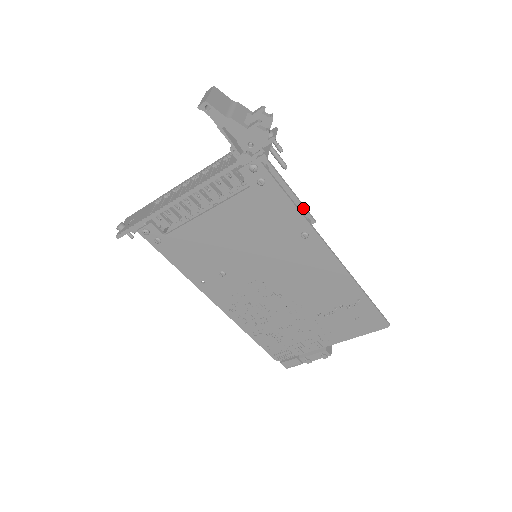
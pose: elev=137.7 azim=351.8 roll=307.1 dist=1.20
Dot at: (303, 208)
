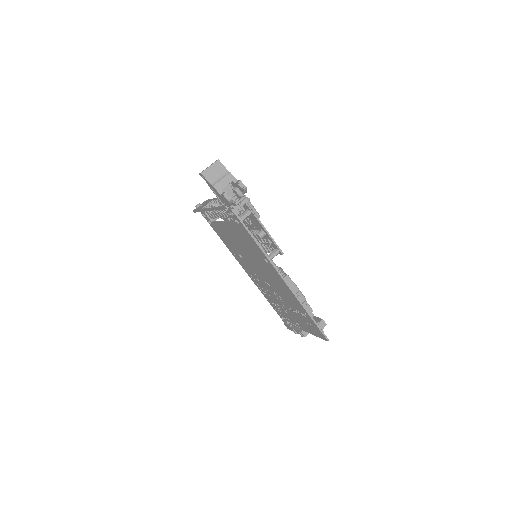
Dot at: (274, 243)
